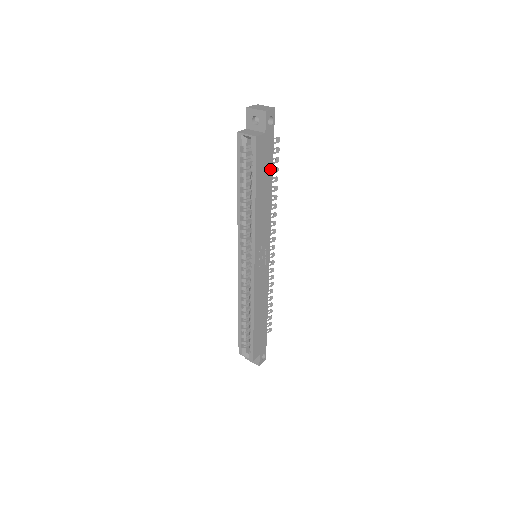
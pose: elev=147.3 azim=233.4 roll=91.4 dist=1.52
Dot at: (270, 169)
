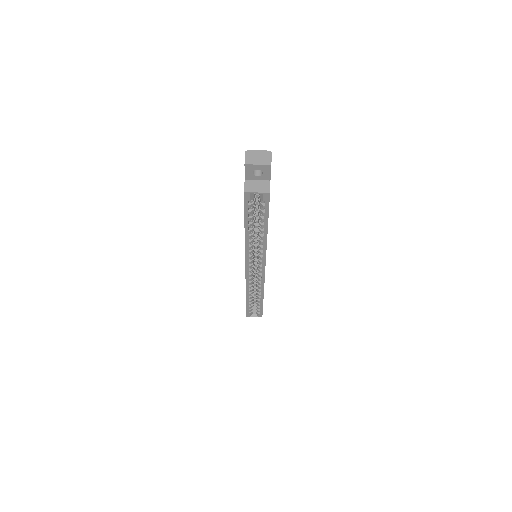
Dot at: occluded
